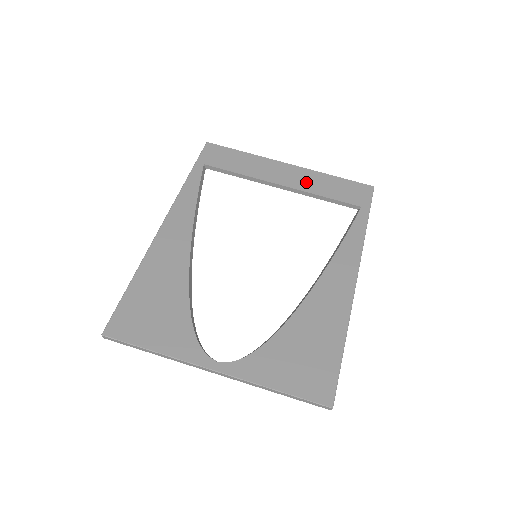
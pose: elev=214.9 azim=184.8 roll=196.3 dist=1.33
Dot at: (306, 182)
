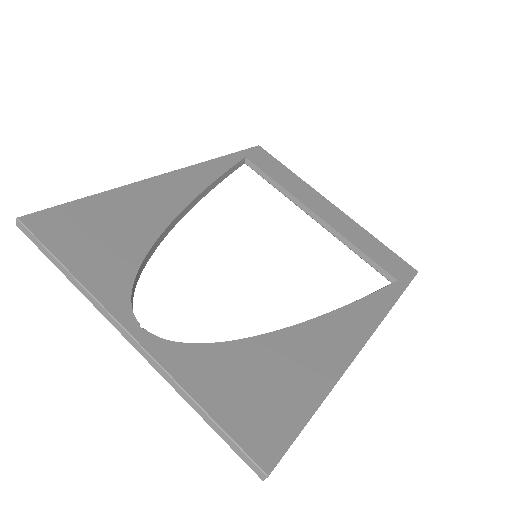
Dot at: (345, 228)
